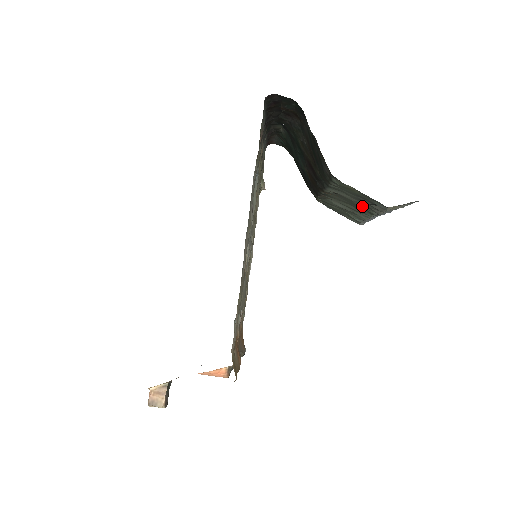
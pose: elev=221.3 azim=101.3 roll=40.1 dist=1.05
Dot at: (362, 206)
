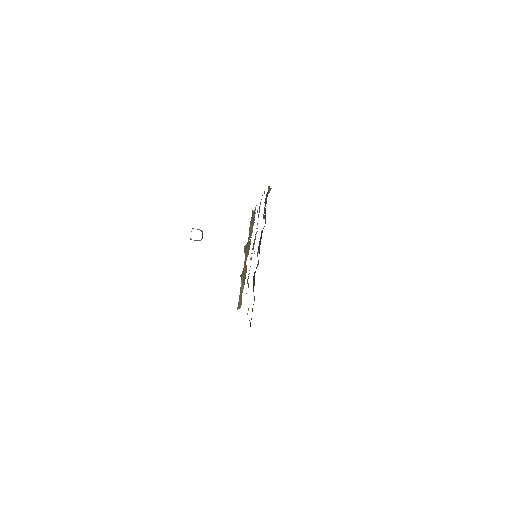
Dot at: occluded
